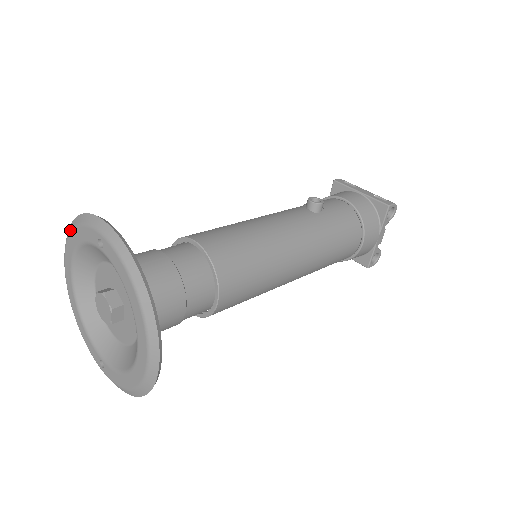
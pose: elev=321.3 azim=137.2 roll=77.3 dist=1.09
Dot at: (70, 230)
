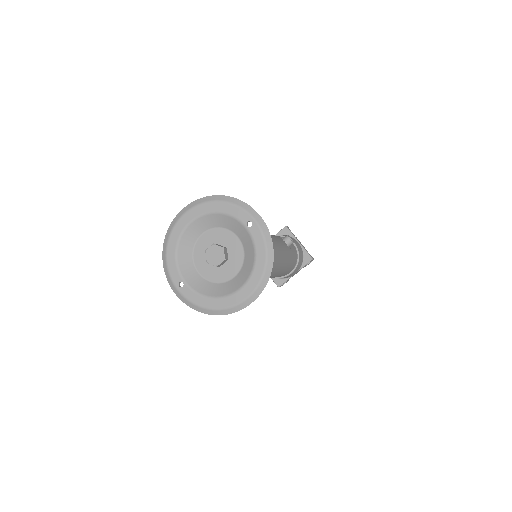
Dot at: (216, 200)
